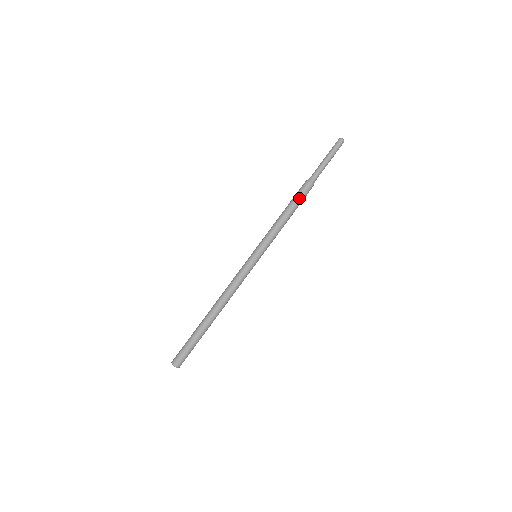
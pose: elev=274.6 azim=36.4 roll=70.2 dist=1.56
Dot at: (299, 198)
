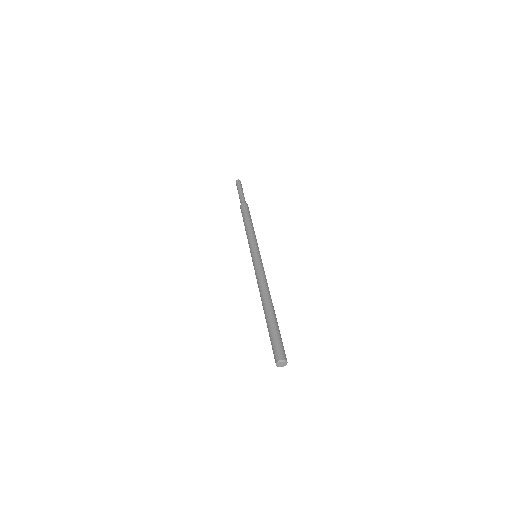
Dot at: (249, 213)
